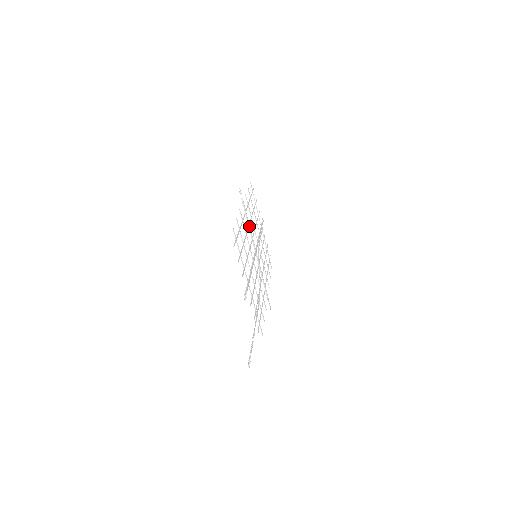
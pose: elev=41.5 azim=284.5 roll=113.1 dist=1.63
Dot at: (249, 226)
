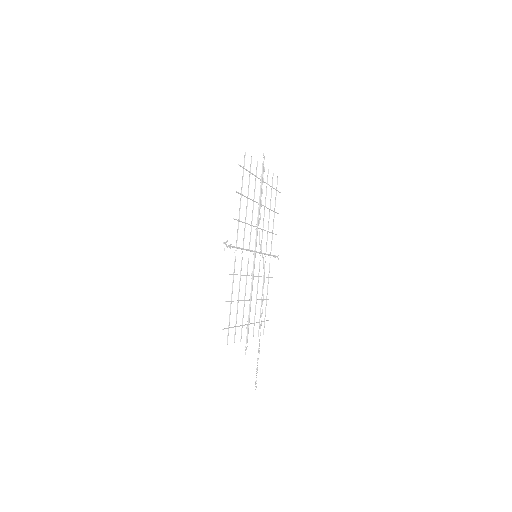
Dot at: occluded
